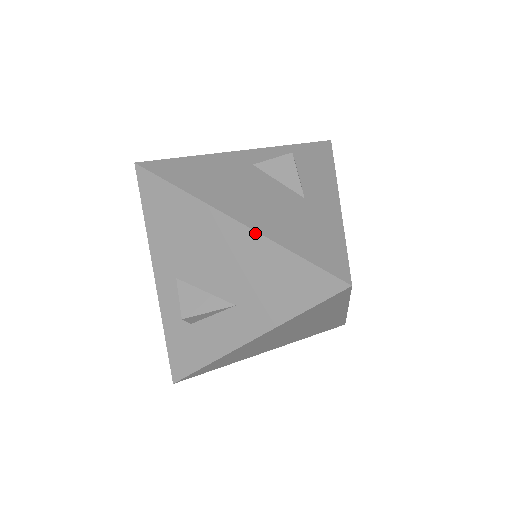
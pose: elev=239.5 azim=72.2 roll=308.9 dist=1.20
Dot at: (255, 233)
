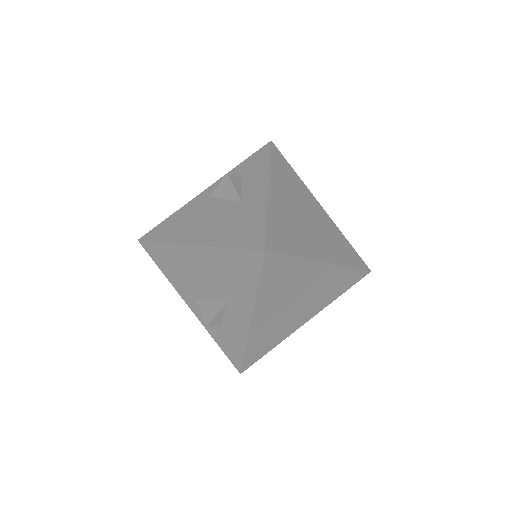
Dot at: (205, 247)
